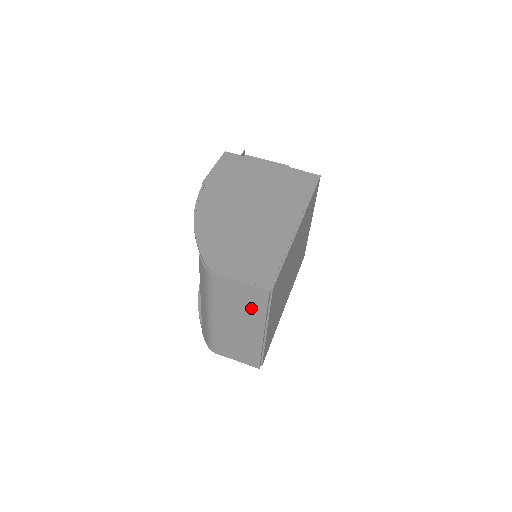
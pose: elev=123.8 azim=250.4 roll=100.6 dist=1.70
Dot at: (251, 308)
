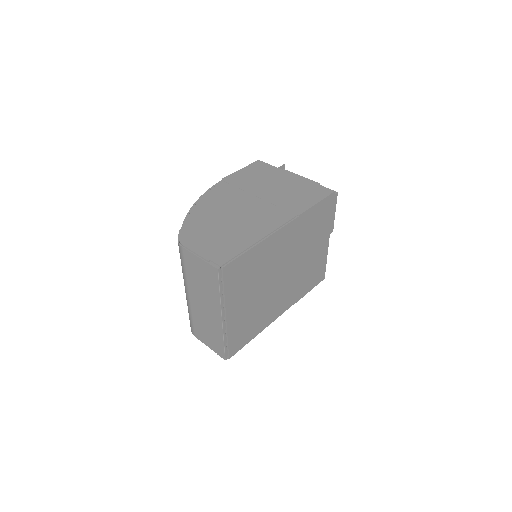
Dot at: (209, 286)
